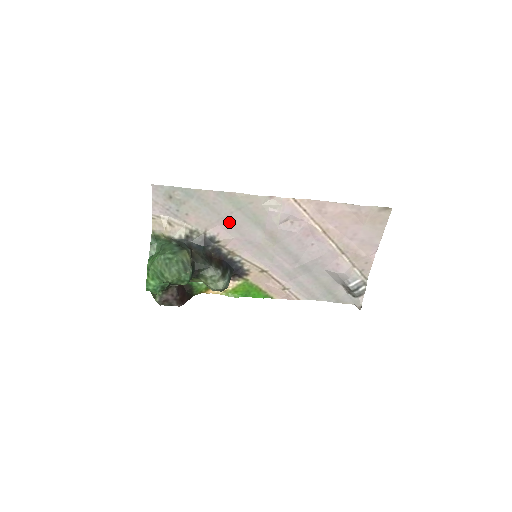
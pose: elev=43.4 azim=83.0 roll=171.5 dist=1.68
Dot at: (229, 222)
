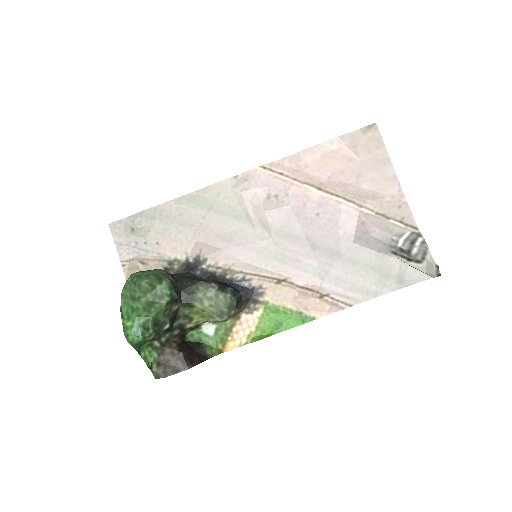
Dot at: (207, 231)
